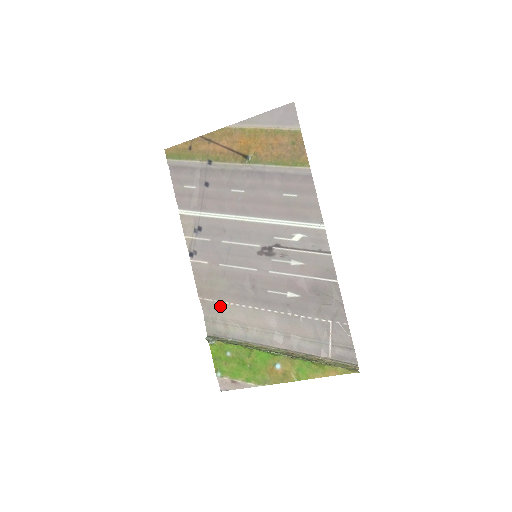
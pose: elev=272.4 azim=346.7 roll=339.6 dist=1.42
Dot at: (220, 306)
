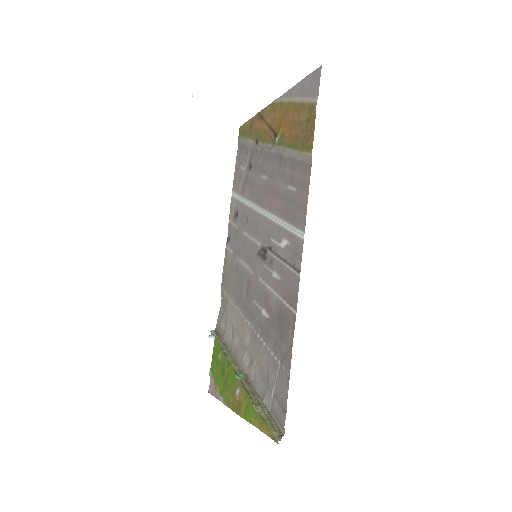
Dot at: (228, 302)
